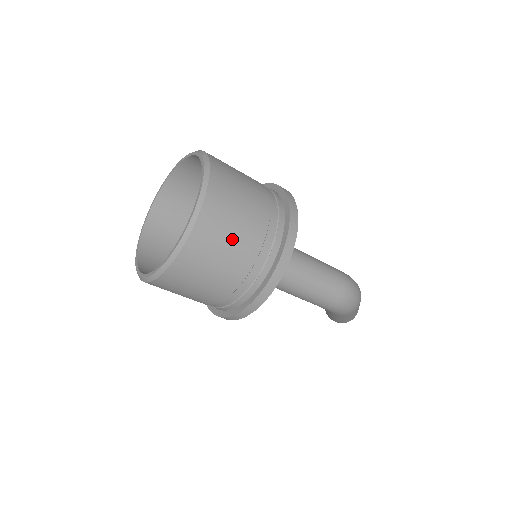
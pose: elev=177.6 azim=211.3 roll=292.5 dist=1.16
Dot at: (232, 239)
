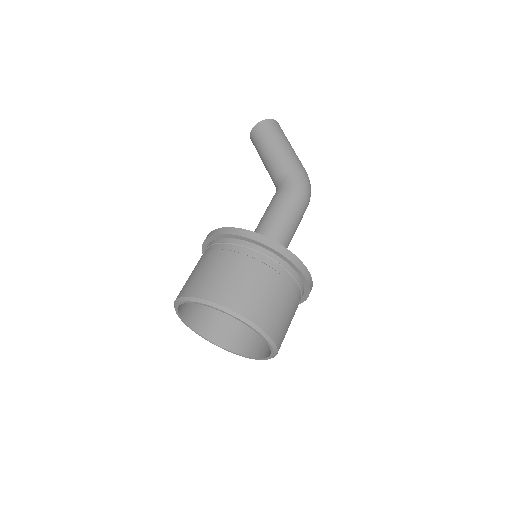
Dot at: occluded
